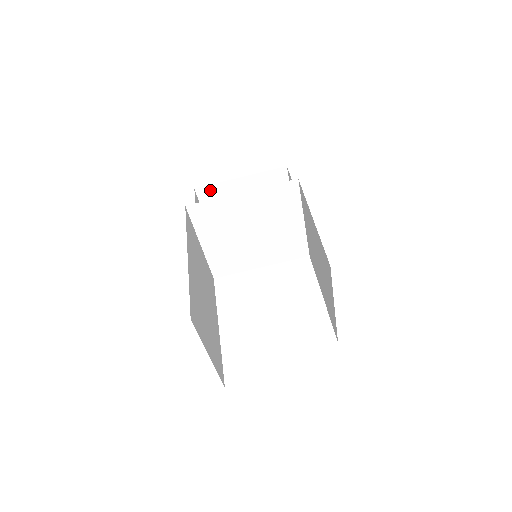
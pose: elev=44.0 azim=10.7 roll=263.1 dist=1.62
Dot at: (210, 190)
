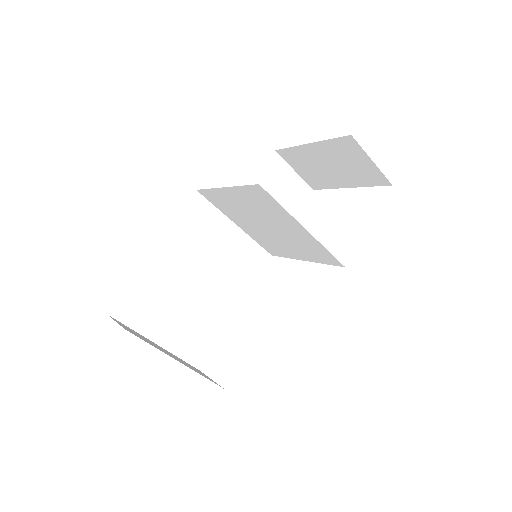
Dot at: (290, 153)
